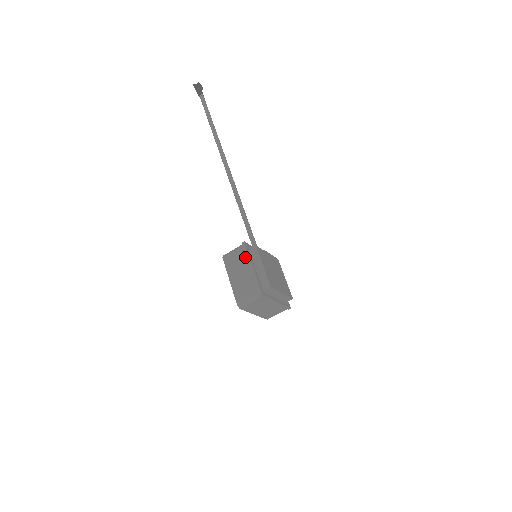
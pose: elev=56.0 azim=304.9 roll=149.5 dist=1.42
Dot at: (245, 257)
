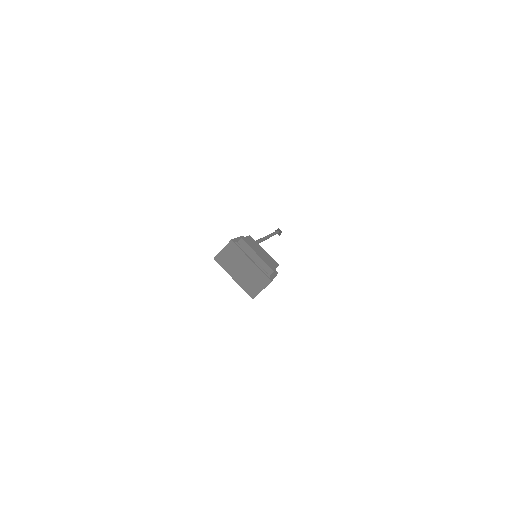
Dot at: occluded
